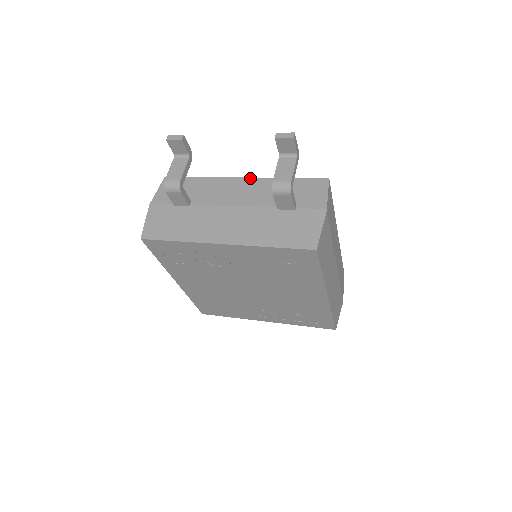
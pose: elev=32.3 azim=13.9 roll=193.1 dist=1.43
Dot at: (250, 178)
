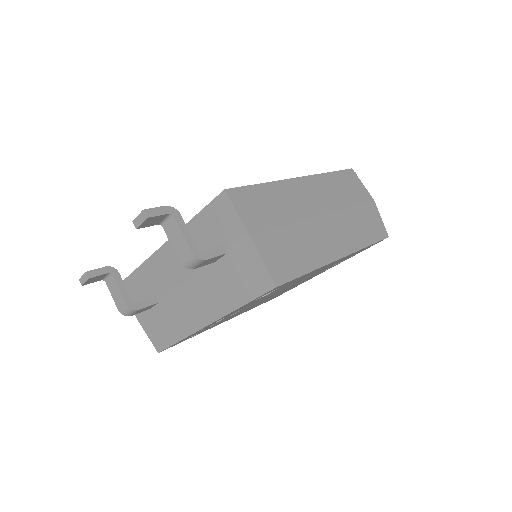
Dot at: occluded
